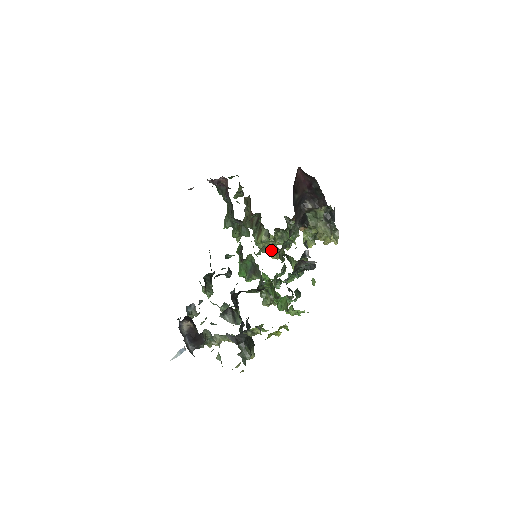
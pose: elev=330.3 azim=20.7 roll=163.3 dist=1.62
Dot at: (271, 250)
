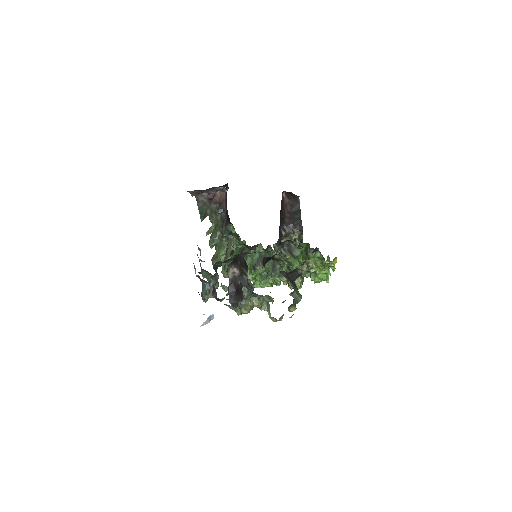
Dot at: occluded
